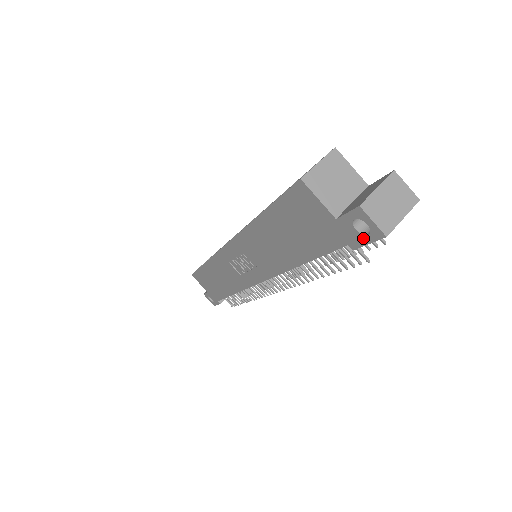
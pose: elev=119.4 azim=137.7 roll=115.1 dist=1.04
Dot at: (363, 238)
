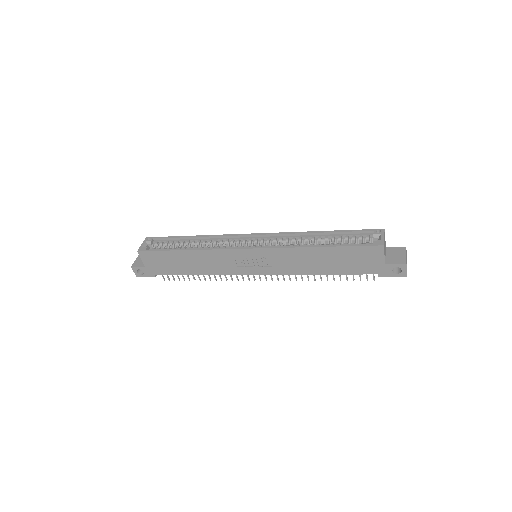
Dot at: (392, 274)
